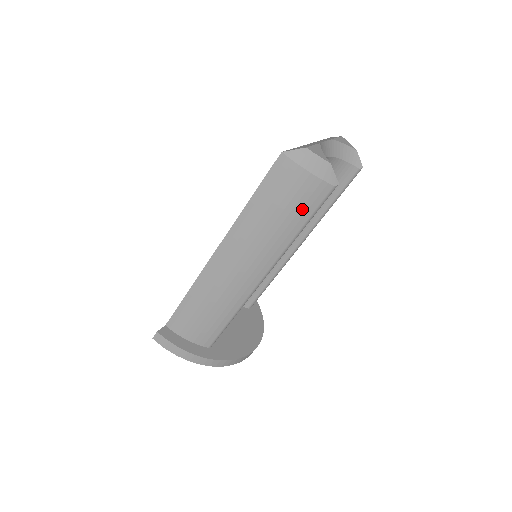
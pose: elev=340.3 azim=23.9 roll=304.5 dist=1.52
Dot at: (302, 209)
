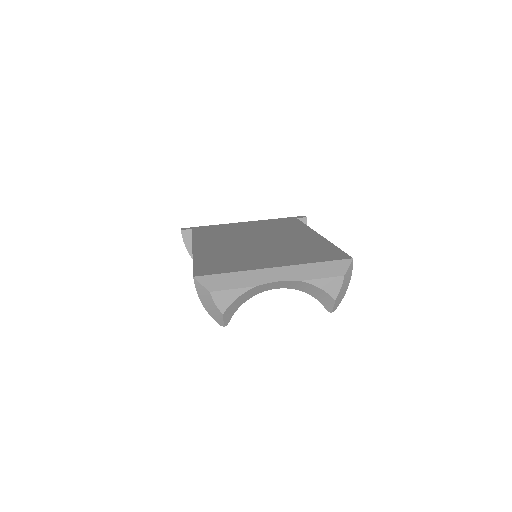
Dot at: occluded
